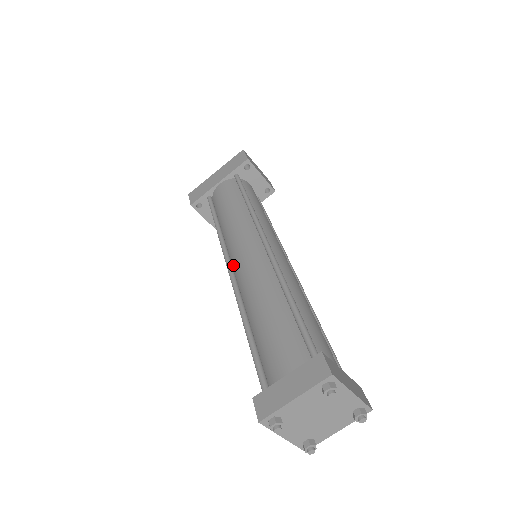
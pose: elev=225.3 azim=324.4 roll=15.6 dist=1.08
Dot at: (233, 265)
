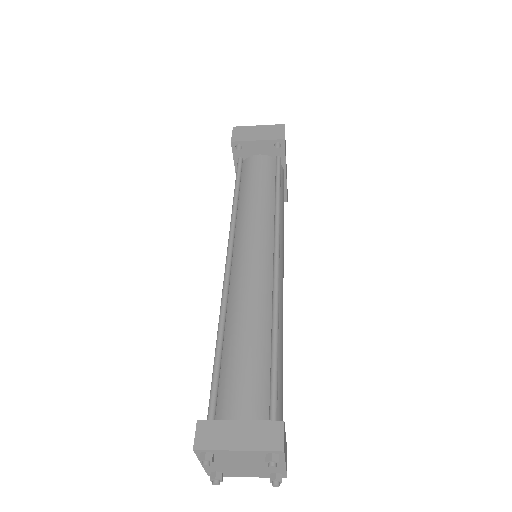
Dot at: occluded
